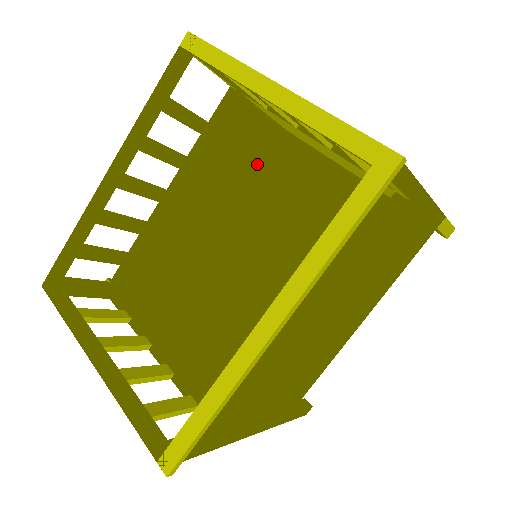
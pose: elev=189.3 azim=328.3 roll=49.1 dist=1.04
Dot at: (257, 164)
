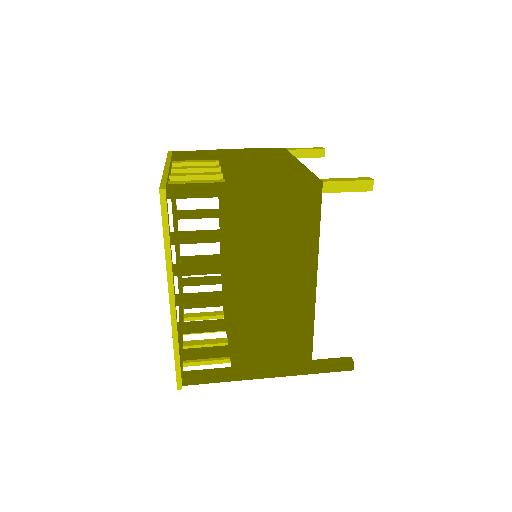
Dot at: occluded
